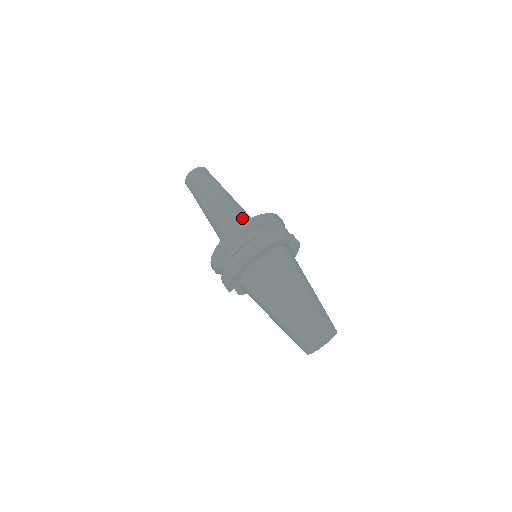
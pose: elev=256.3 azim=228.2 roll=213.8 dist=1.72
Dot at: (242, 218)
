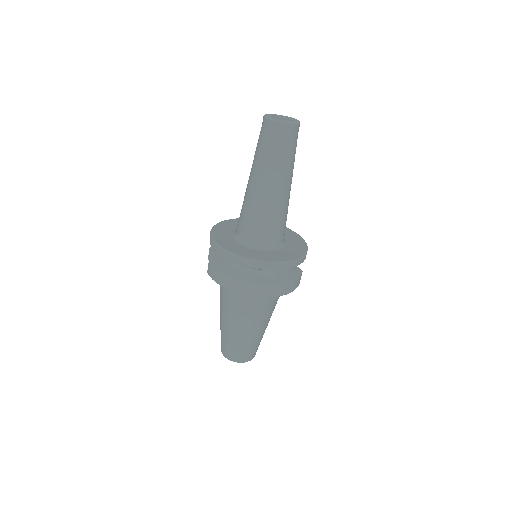
Dot at: (281, 229)
